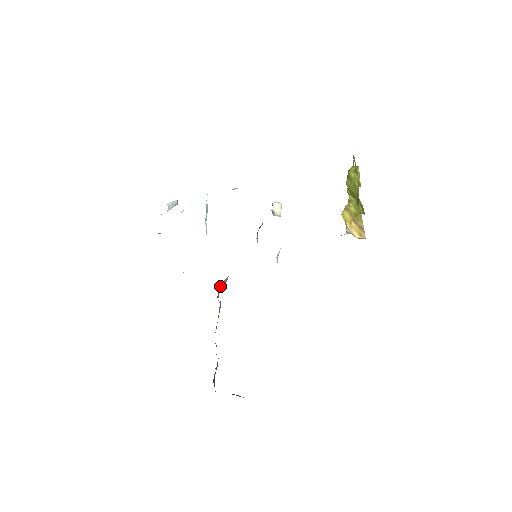
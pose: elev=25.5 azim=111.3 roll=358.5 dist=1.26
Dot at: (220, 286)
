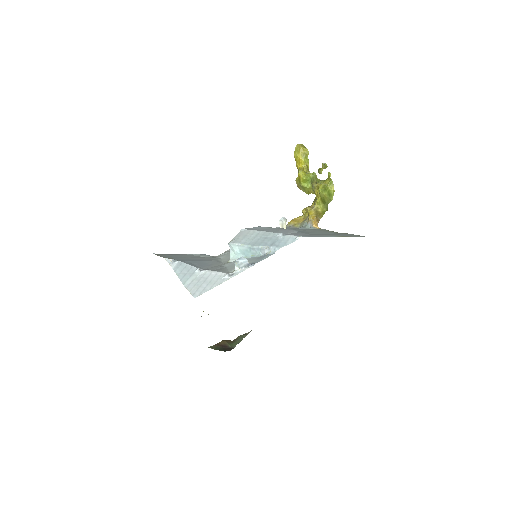
Dot at: occluded
